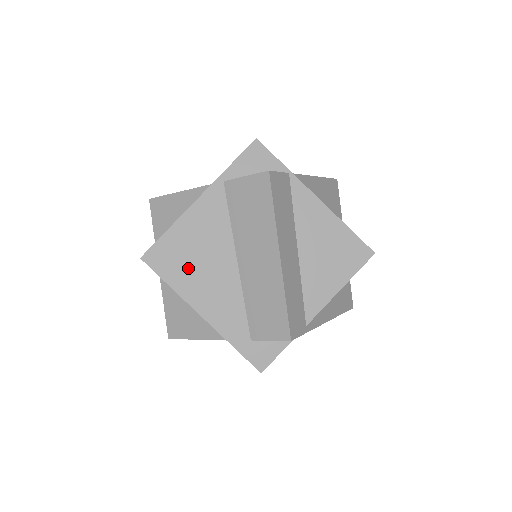
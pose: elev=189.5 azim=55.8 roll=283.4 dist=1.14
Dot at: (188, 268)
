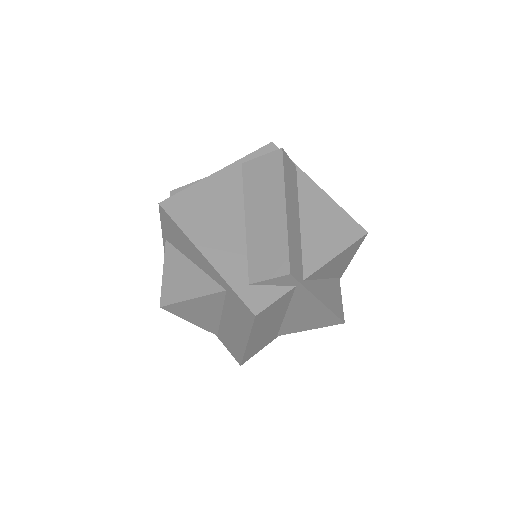
Dot at: (200, 217)
